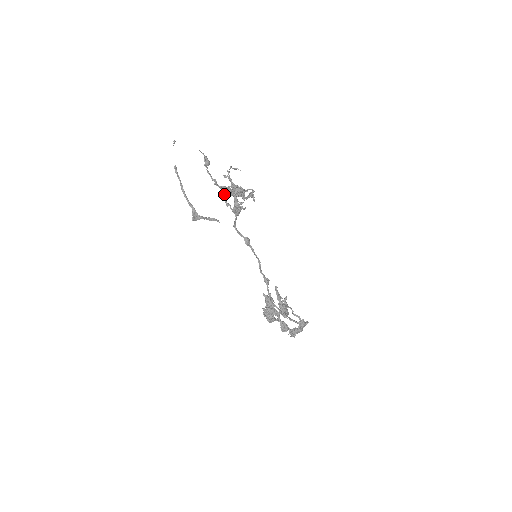
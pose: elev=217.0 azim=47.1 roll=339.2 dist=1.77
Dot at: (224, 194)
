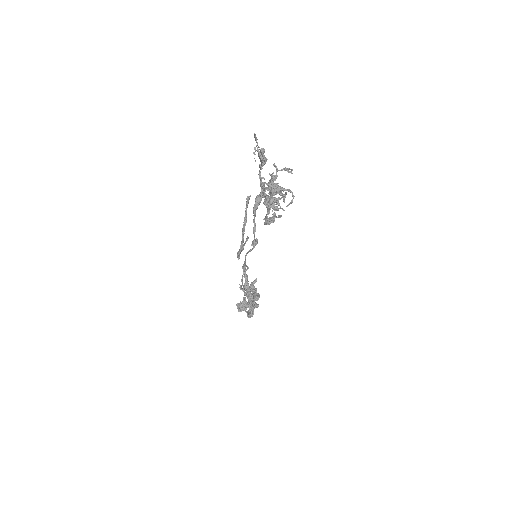
Dot at: (272, 211)
